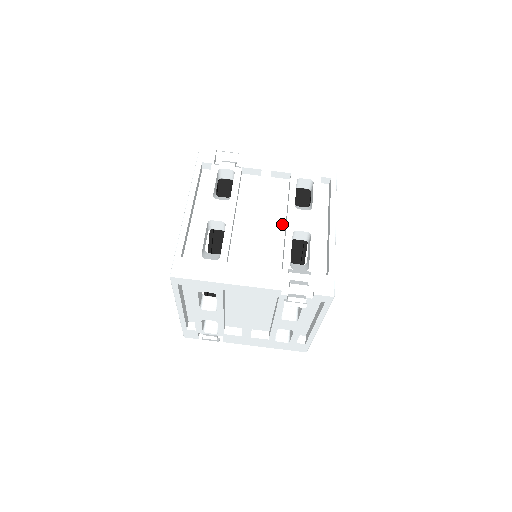
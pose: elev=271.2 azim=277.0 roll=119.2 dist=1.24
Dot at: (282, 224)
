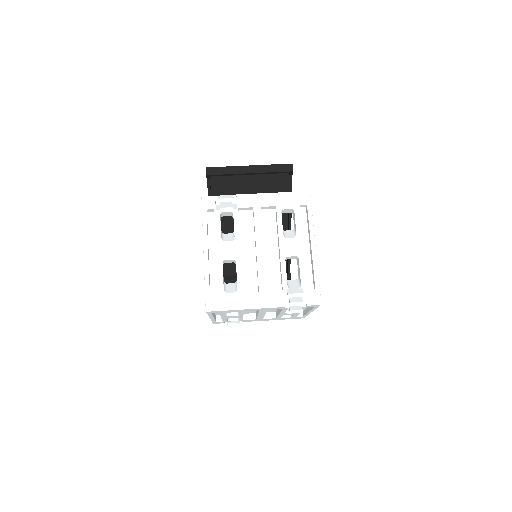
Dot at: (276, 250)
